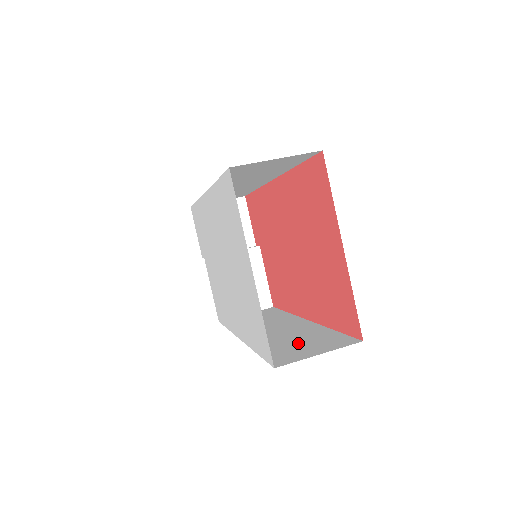
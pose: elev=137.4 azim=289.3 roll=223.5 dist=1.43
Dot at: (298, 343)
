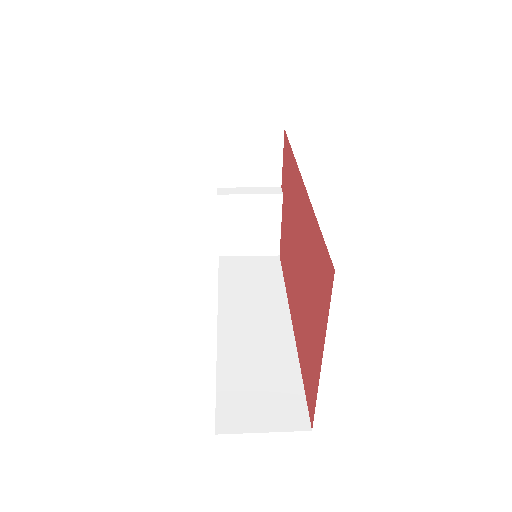
Dot at: (258, 385)
